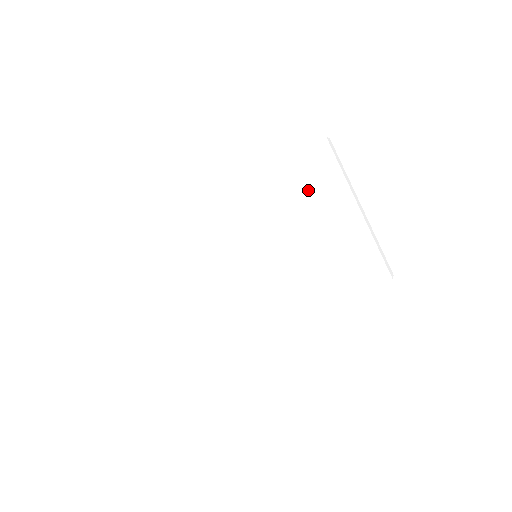
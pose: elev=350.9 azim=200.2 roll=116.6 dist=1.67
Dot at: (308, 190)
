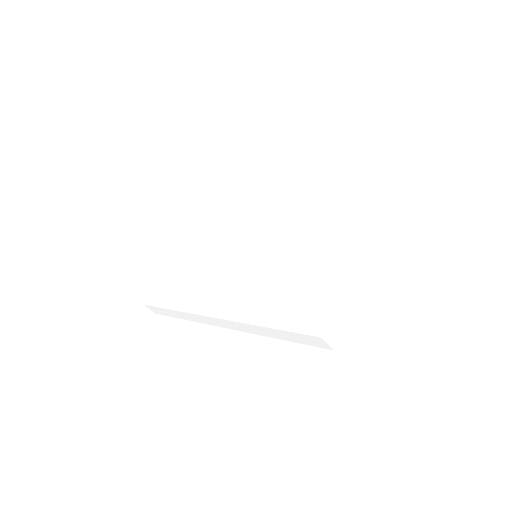
Dot at: (336, 216)
